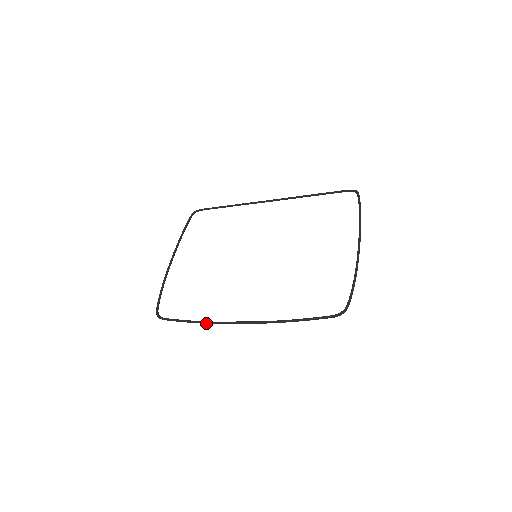
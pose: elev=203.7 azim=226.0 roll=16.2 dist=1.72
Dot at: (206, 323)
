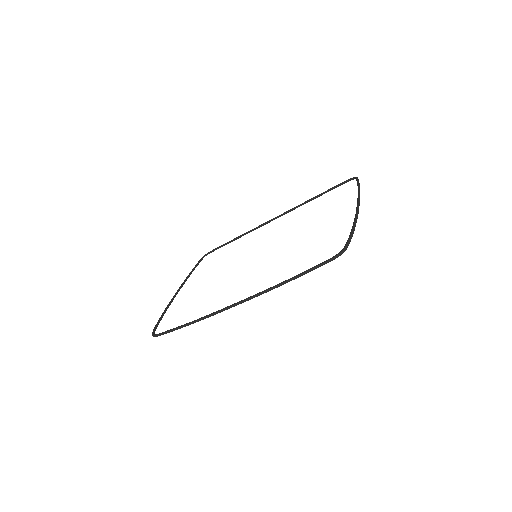
Dot at: (198, 320)
